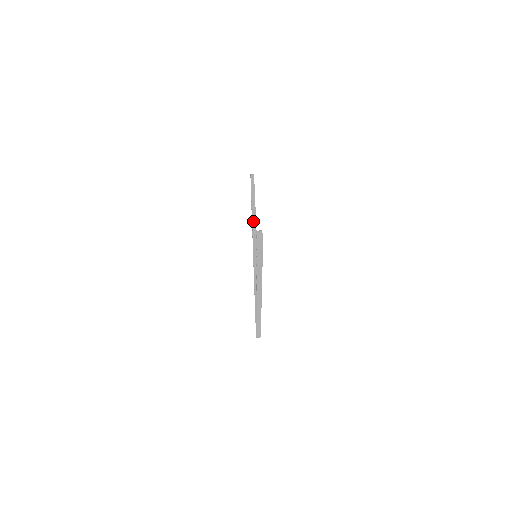
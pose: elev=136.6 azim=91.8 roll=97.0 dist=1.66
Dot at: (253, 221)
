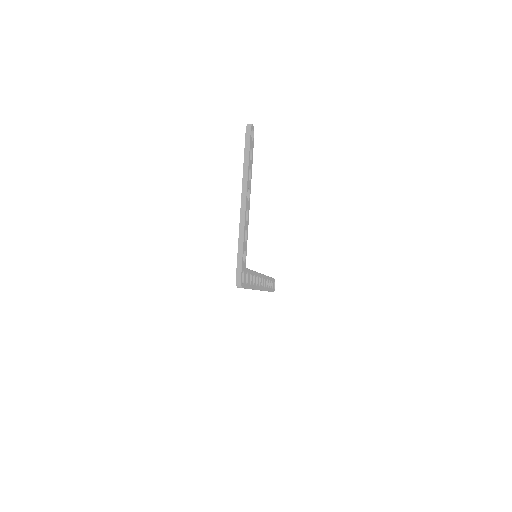
Dot at: occluded
